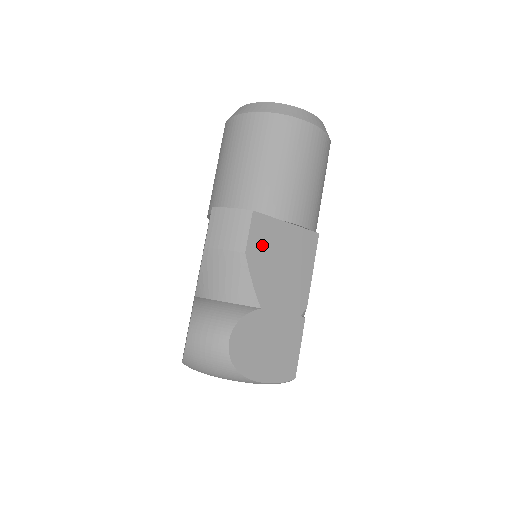
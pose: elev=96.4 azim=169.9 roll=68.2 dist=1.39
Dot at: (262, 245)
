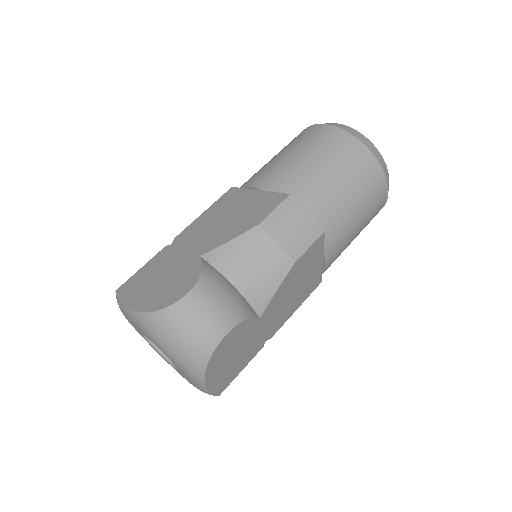
Dot at: (304, 264)
